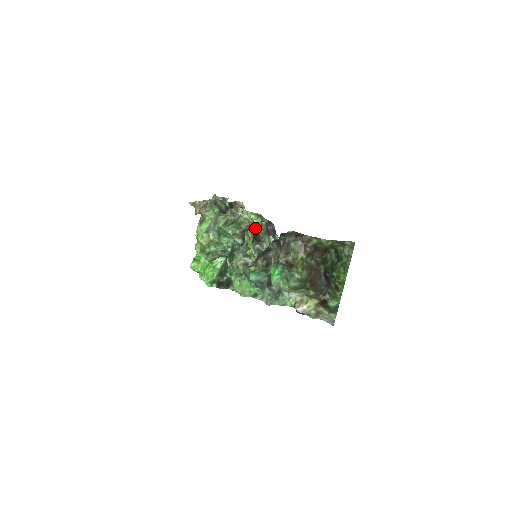
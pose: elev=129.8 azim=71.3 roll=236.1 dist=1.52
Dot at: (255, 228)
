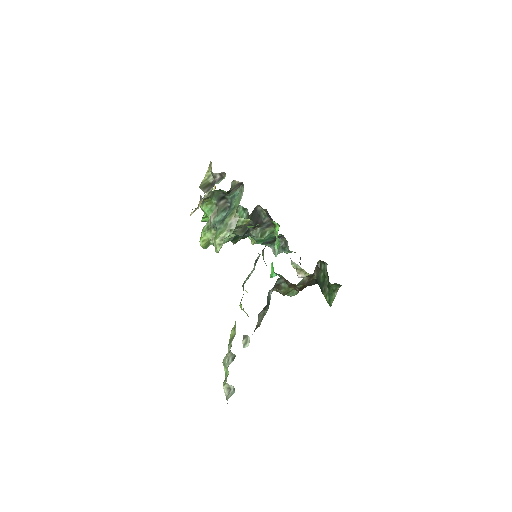
Dot at: (257, 208)
